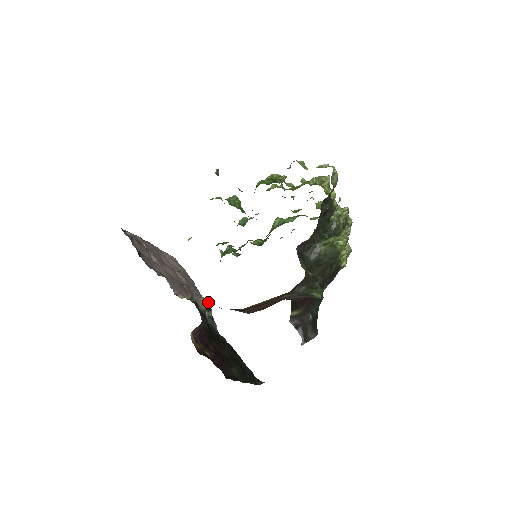
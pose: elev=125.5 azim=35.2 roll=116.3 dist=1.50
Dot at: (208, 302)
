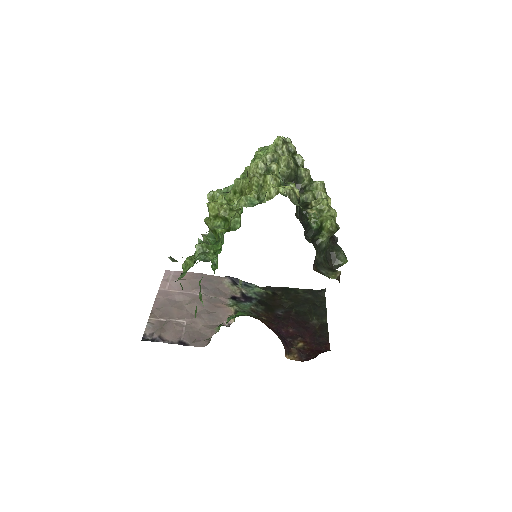
Dot at: (230, 277)
